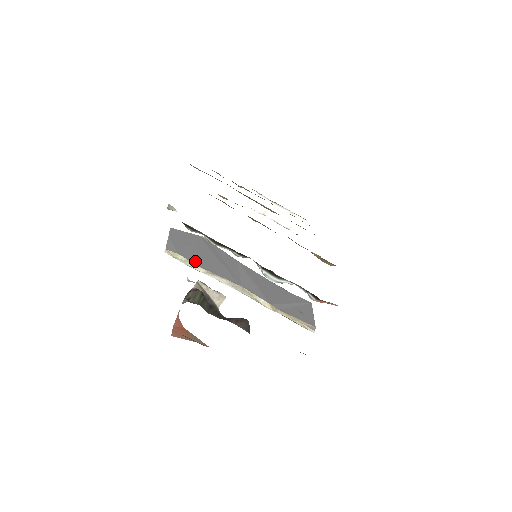
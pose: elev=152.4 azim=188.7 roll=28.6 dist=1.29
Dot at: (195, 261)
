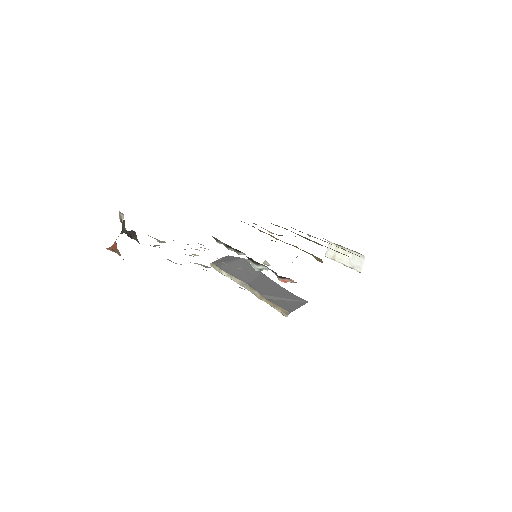
Dot at: (223, 268)
